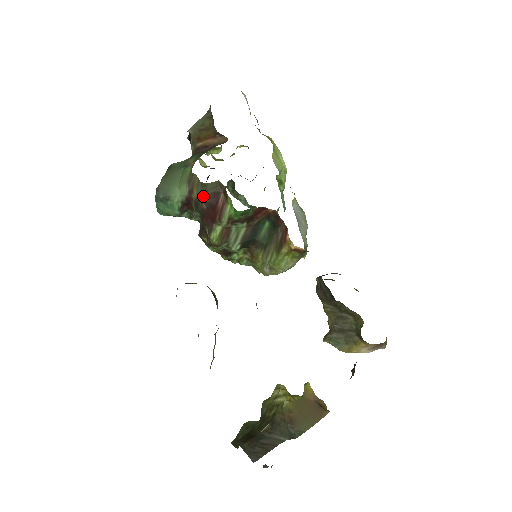
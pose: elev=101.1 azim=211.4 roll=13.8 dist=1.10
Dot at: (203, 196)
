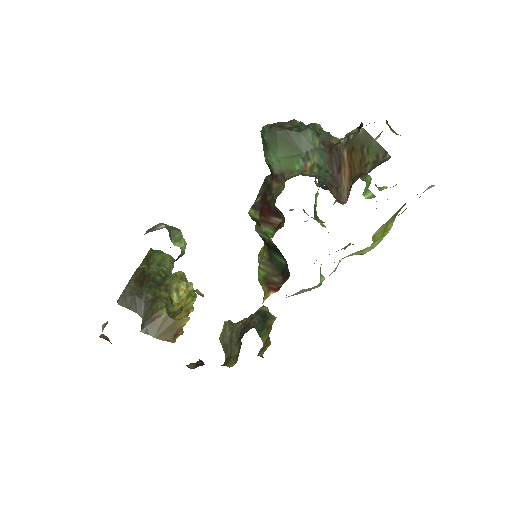
Dot at: (273, 198)
